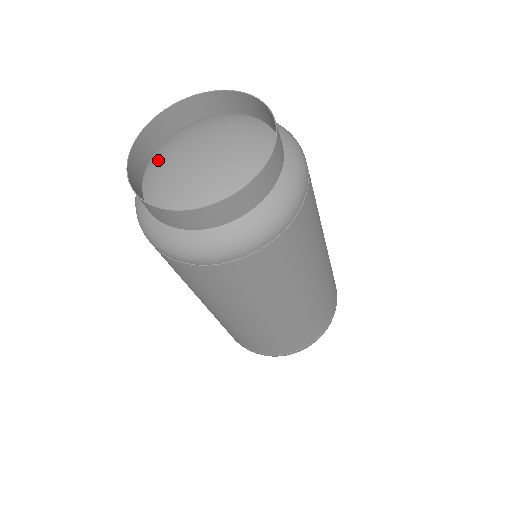
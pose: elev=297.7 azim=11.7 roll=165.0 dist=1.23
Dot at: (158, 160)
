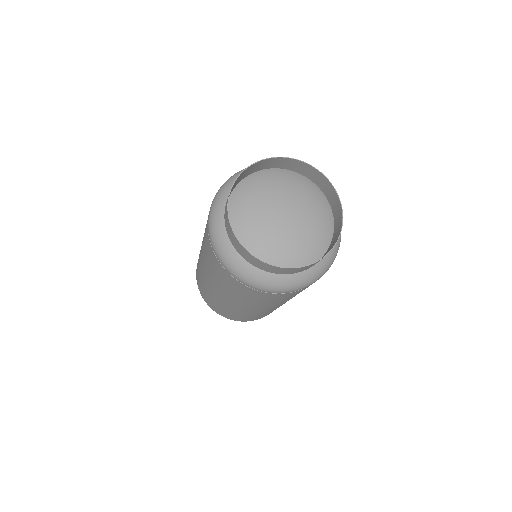
Dot at: (257, 183)
